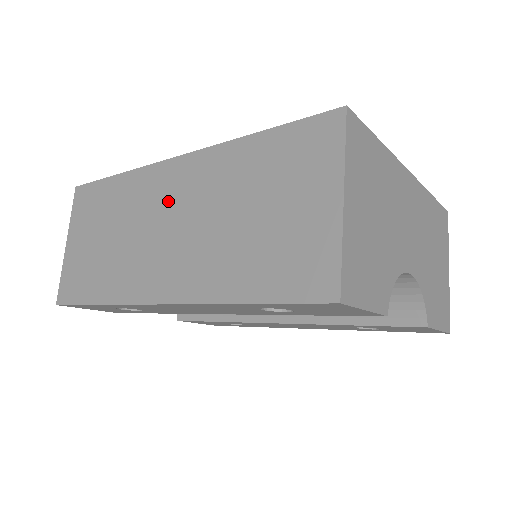
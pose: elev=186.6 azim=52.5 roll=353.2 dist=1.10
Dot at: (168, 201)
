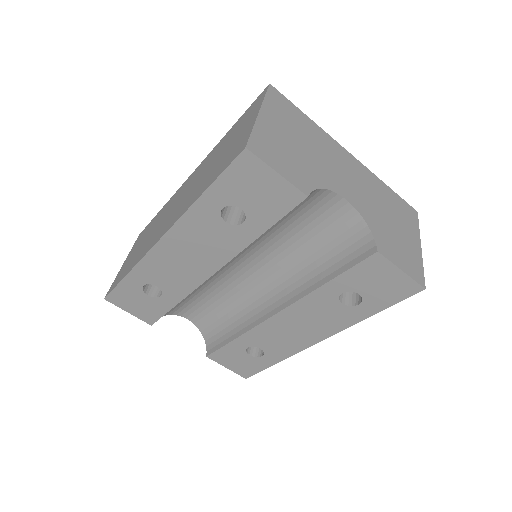
Dot at: (182, 193)
